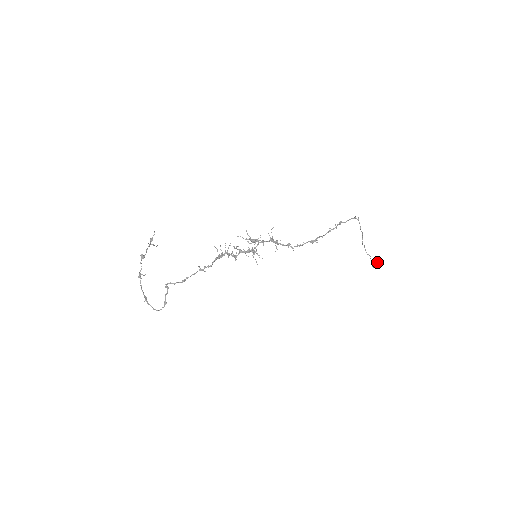
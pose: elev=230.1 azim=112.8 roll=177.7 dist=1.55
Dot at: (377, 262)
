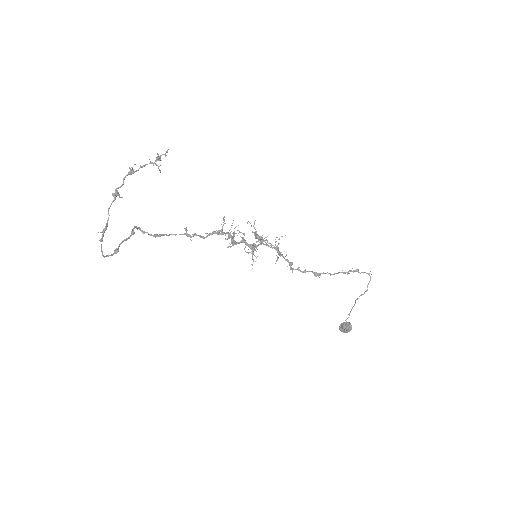
Dot at: (351, 327)
